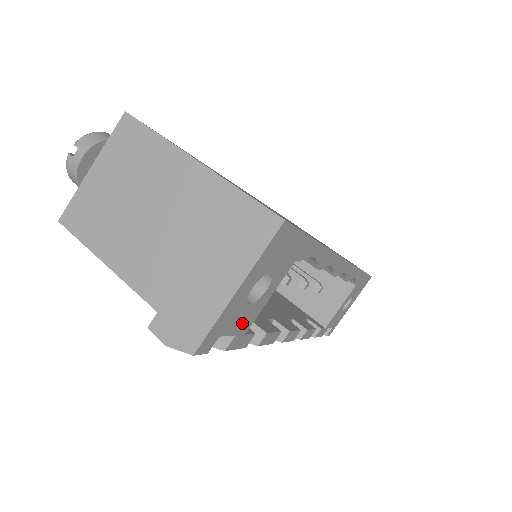
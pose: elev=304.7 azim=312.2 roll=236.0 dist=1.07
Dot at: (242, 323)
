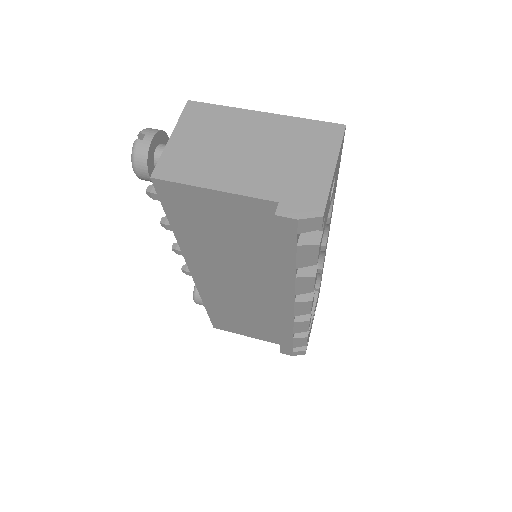
Dot at: (325, 221)
